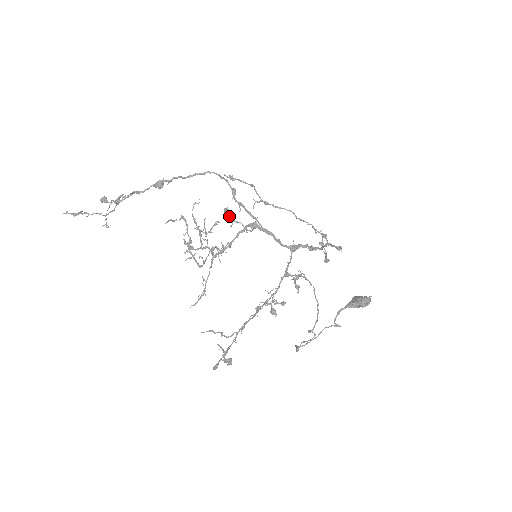
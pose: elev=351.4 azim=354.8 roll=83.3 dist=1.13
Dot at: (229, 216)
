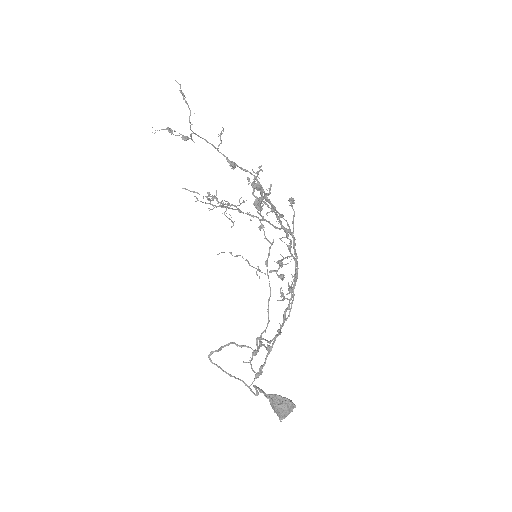
Dot at: (291, 203)
